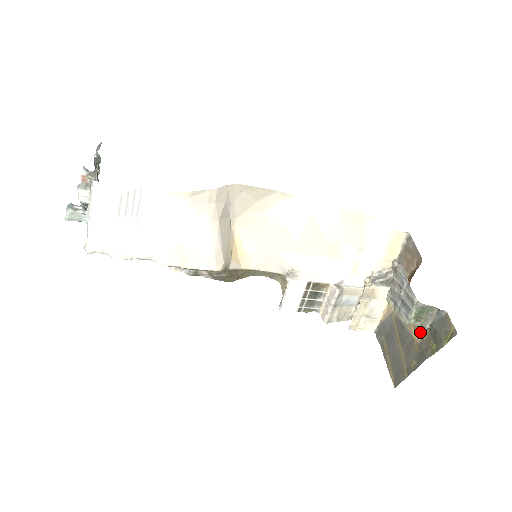
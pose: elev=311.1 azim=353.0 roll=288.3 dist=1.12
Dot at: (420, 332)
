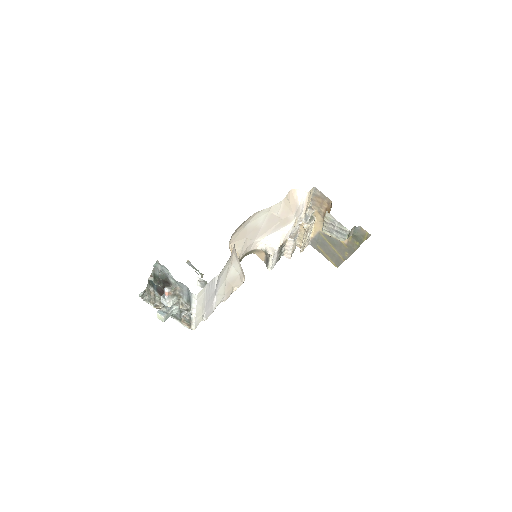
Dot at: occluded
